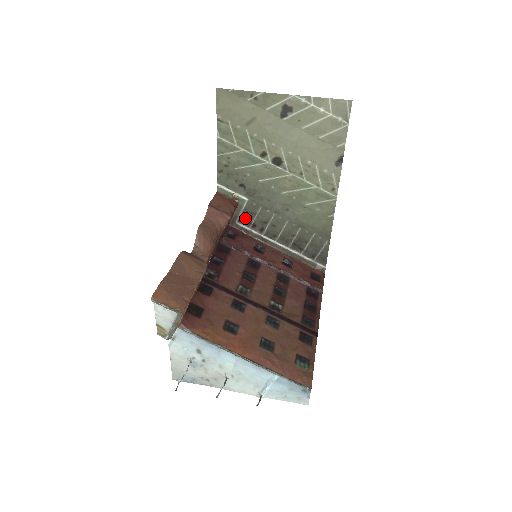
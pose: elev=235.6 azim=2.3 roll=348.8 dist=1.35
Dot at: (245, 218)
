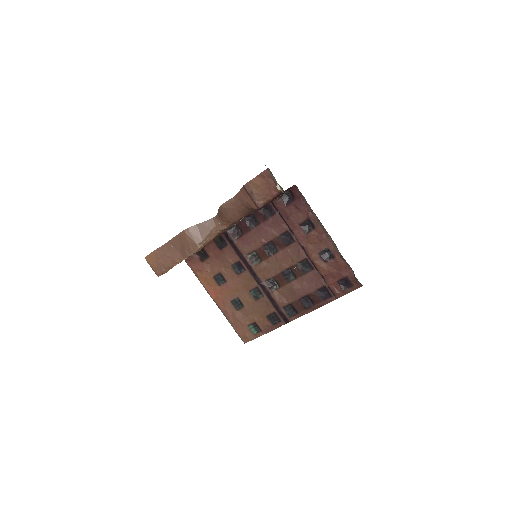
Dot at: occluded
